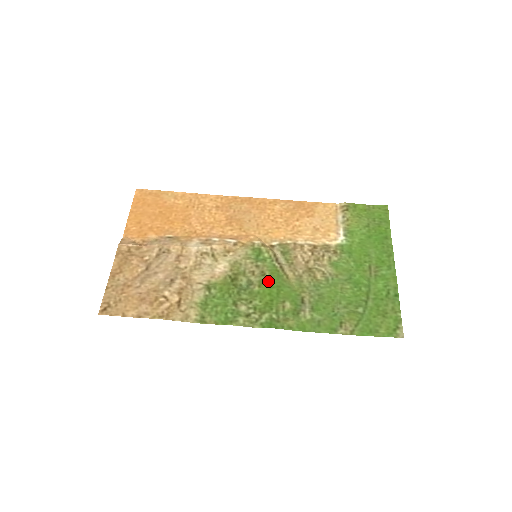
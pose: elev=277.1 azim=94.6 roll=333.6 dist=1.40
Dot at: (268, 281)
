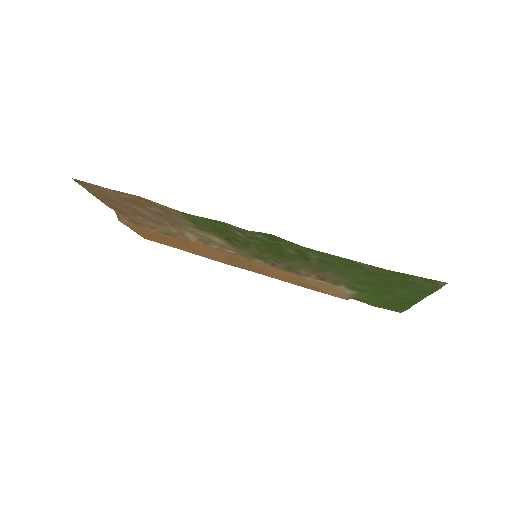
Dot at: (268, 252)
